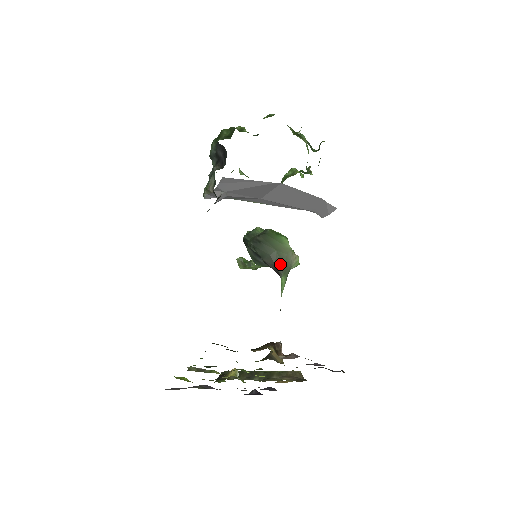
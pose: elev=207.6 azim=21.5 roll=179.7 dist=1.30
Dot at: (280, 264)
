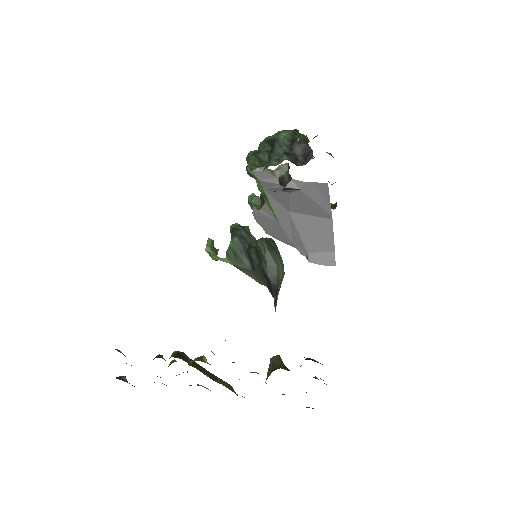
Dot at: (281, 280)
